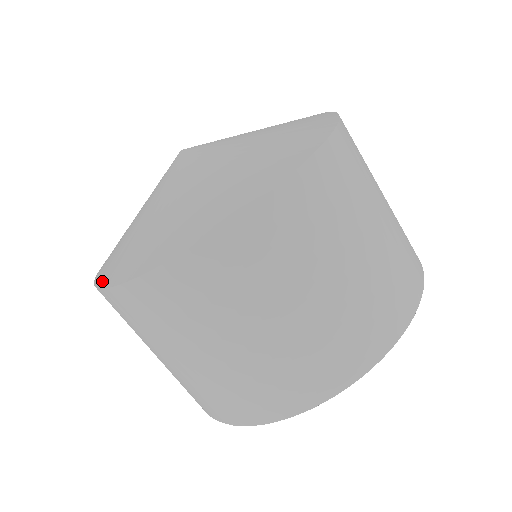
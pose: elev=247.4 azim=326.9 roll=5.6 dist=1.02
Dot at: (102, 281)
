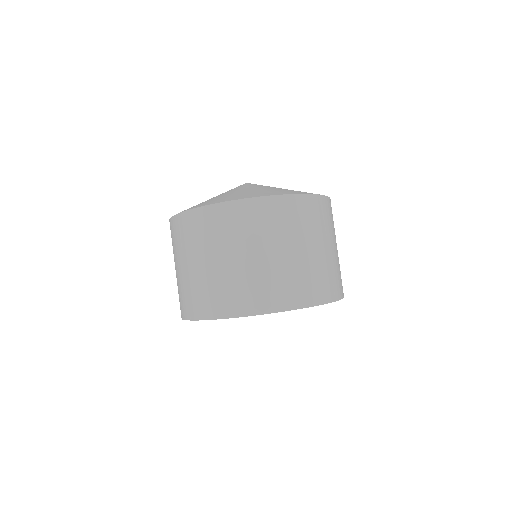
Dot at: occluded
